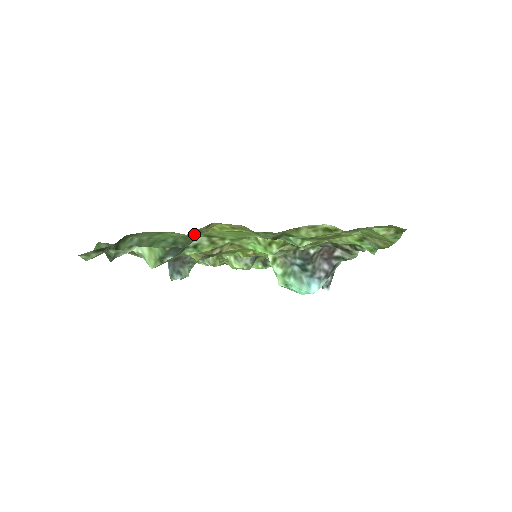
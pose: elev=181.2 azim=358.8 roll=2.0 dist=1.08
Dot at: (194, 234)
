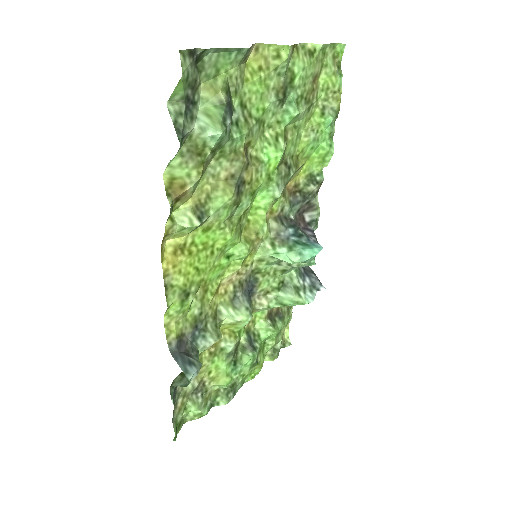
Dot at: (243, 60)
